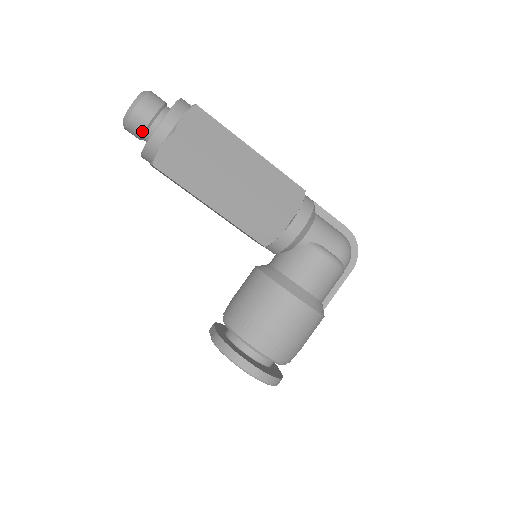
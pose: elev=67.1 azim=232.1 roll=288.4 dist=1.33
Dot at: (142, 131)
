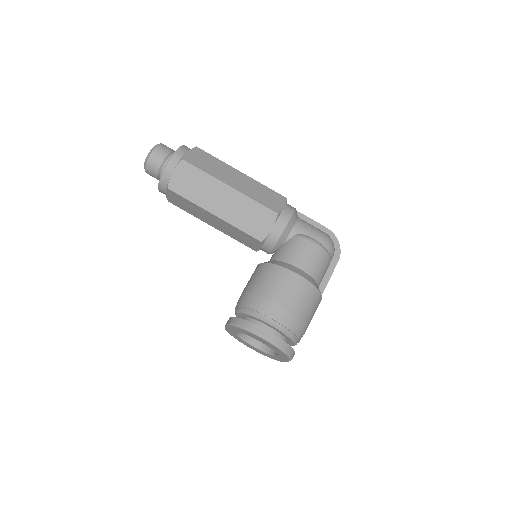
Dot at: (158, 167)
